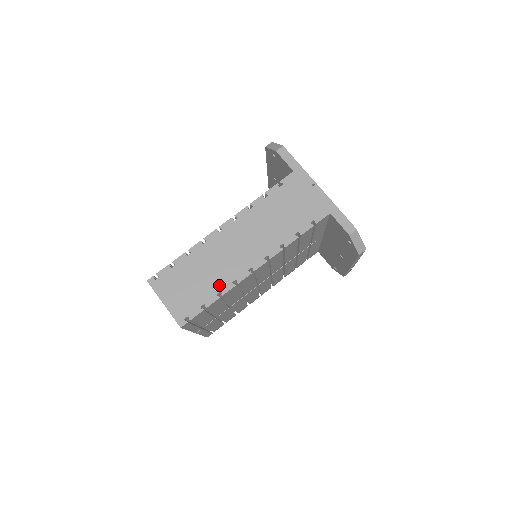
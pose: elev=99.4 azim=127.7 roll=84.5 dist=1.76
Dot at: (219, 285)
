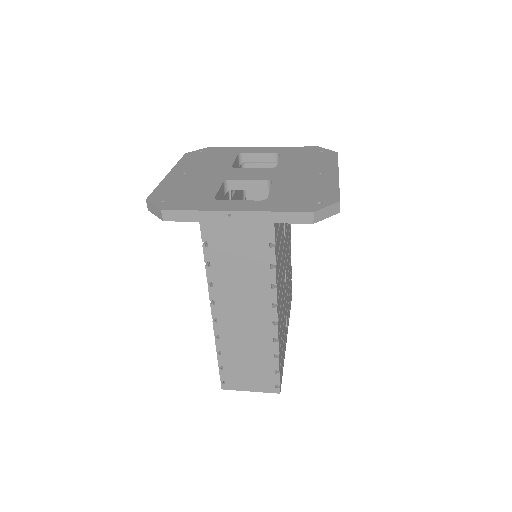
Dot at: (267, 352)
